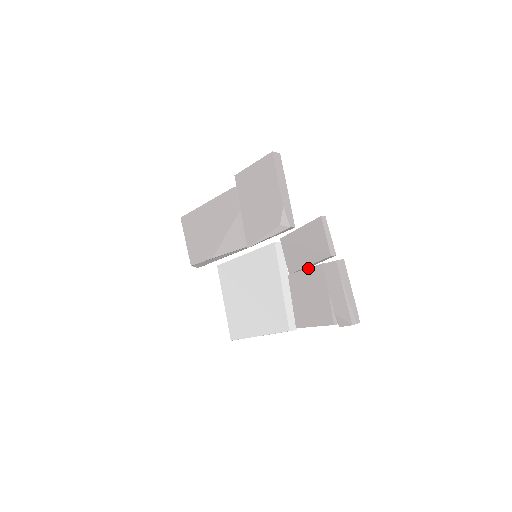
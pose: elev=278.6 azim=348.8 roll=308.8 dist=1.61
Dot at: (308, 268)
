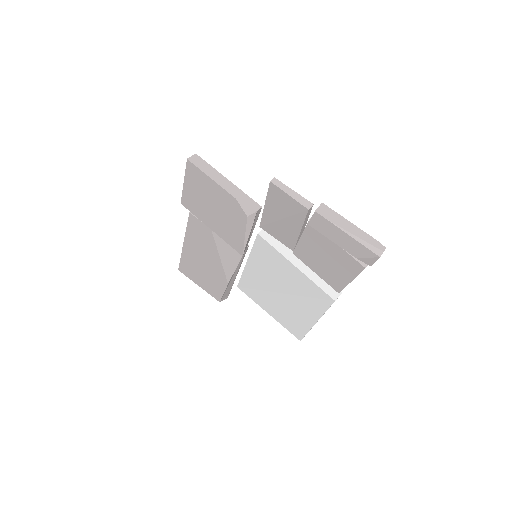
Dot at: (301, 235)
